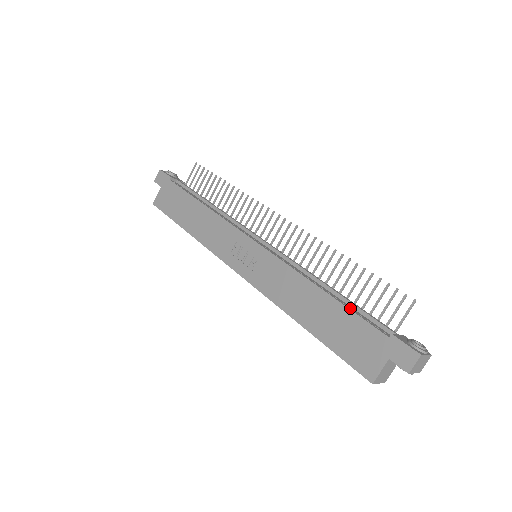
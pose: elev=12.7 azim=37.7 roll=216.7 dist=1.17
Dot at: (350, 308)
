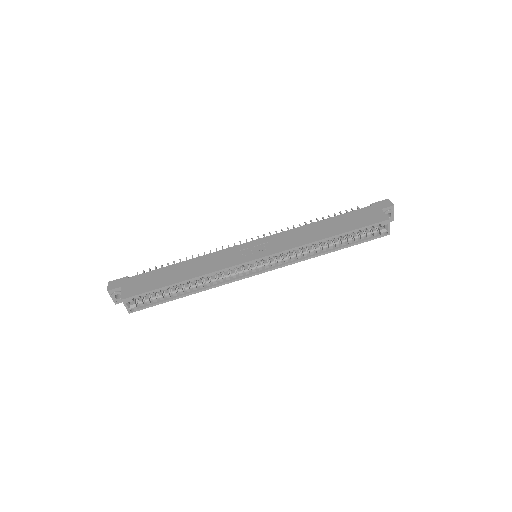
Dot at: occluded
